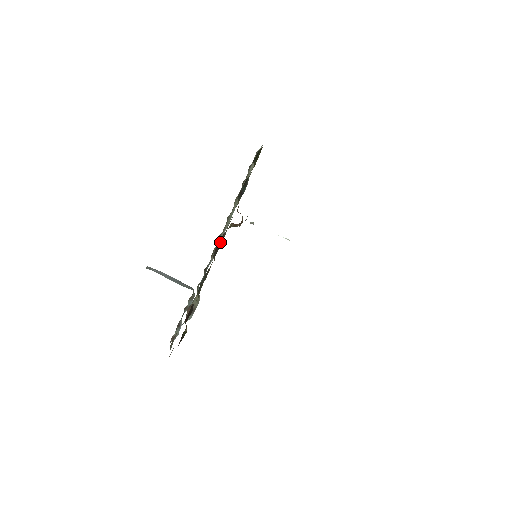
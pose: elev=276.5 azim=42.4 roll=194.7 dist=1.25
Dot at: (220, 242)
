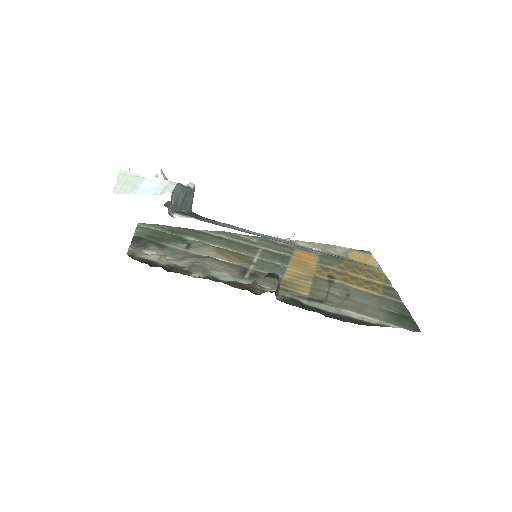
Dot at: occluded
